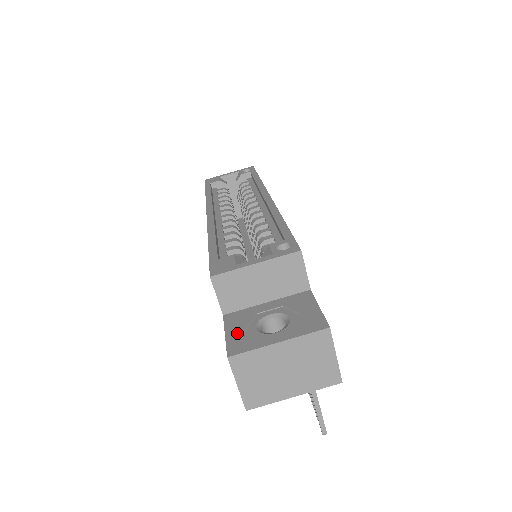
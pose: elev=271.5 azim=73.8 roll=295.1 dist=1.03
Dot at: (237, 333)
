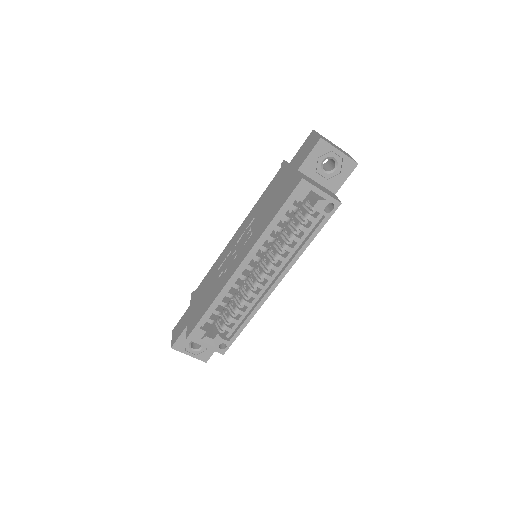
Dot at: (182, 340)
